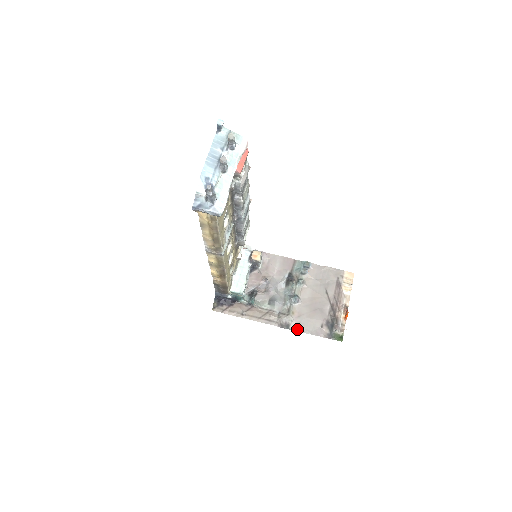
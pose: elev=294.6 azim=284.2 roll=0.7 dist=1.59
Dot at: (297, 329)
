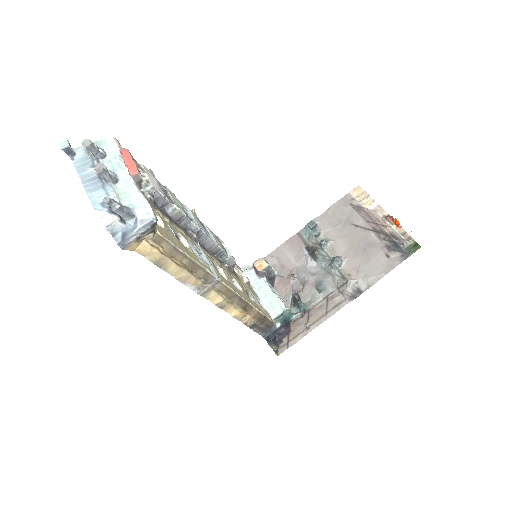
Dot at: (370, 284)
